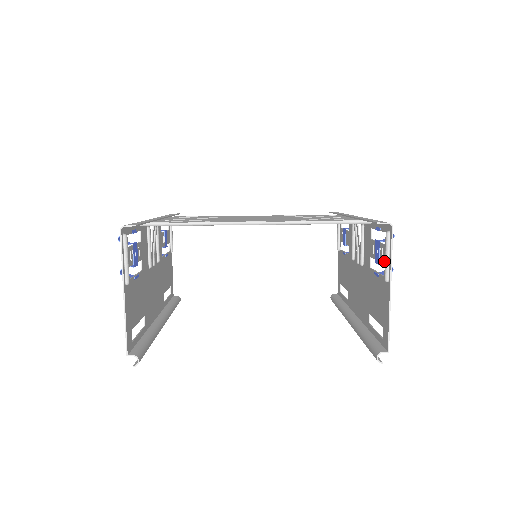
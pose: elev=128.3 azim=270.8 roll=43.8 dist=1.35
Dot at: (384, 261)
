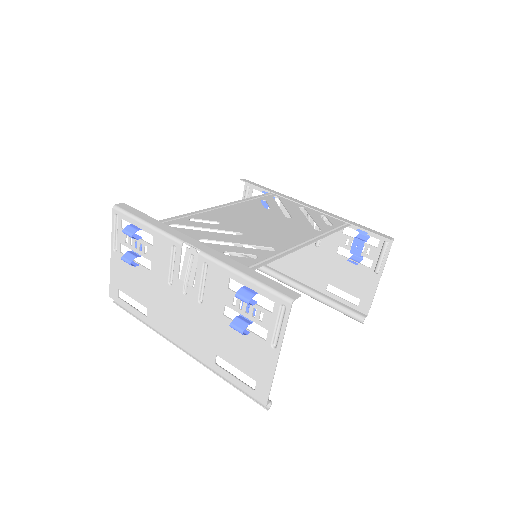
Dot at: (372, 258)
